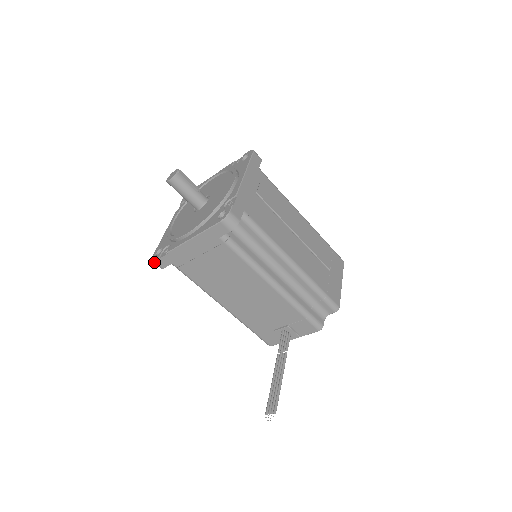
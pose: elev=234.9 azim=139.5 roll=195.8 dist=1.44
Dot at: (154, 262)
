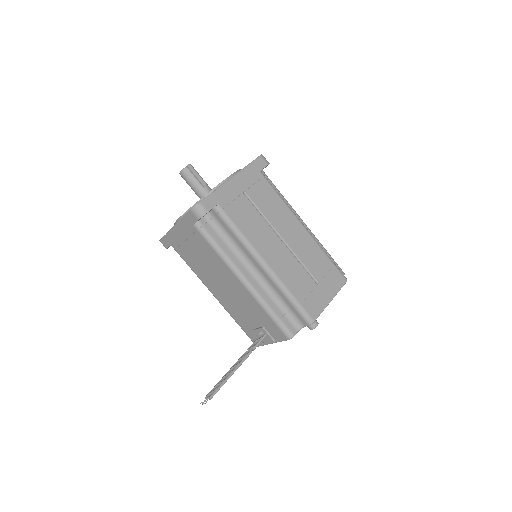
Dot at: occluded
